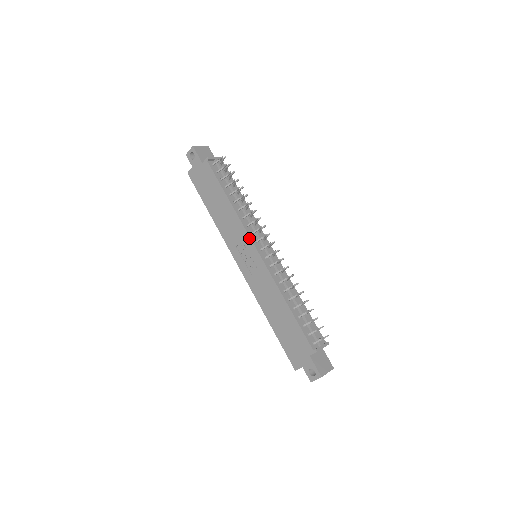
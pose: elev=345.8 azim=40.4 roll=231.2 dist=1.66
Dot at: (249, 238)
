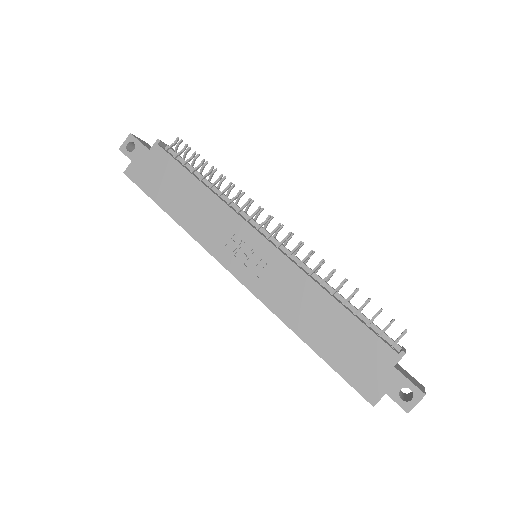
Dot at: (246, 224)
